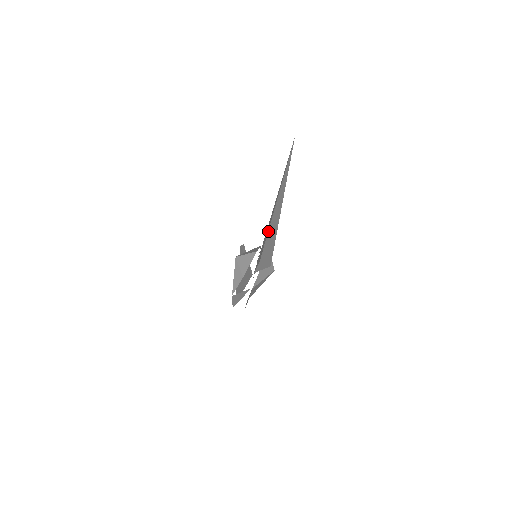
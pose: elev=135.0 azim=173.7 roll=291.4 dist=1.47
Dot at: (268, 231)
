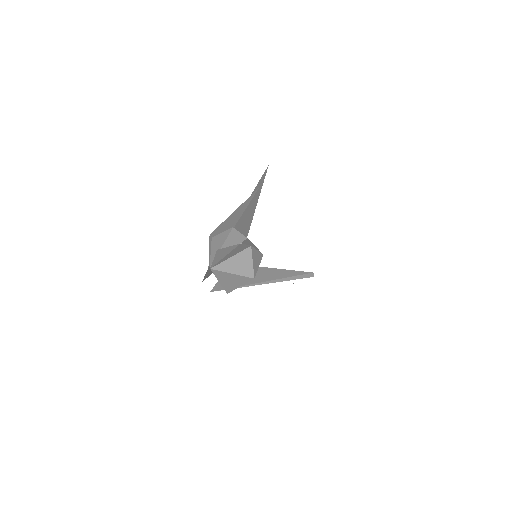
Dot at: occluded
